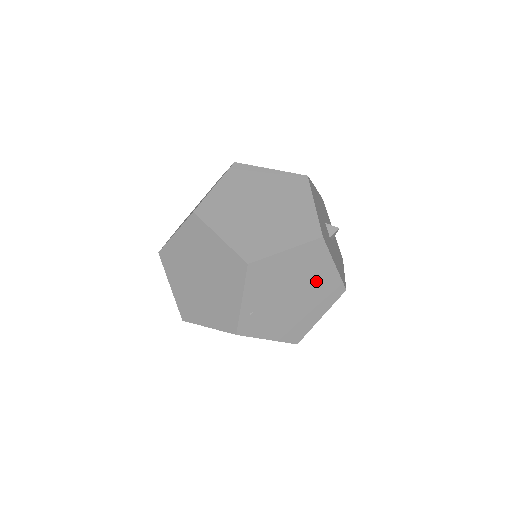
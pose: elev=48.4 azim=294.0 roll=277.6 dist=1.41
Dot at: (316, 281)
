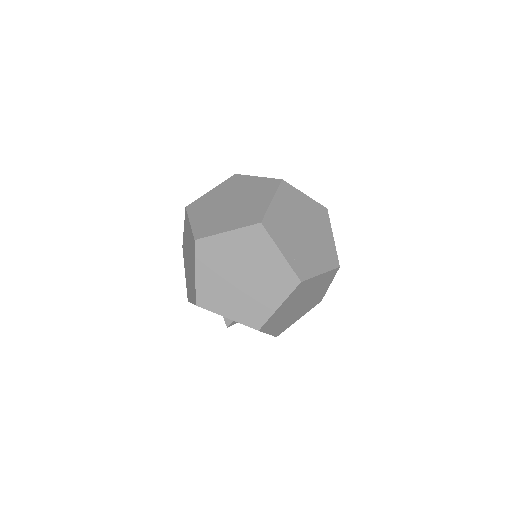
Dot at: (306, 212)
